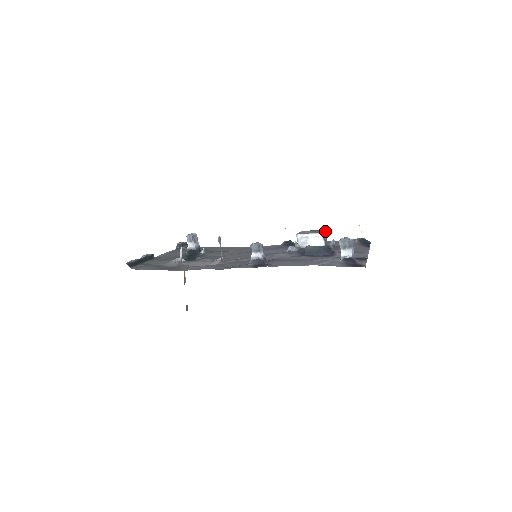
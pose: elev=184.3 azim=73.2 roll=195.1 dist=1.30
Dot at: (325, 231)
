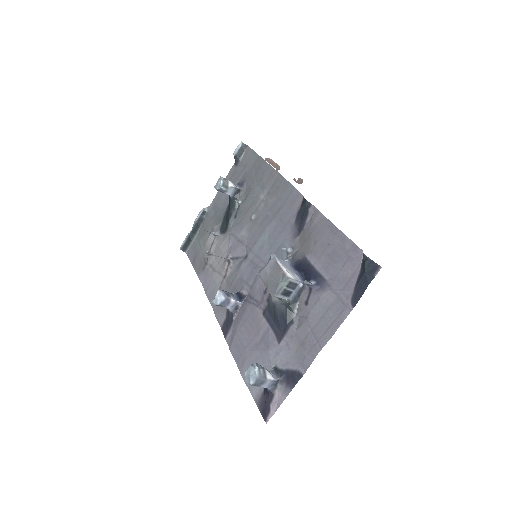
Dot at: (284, 277)
